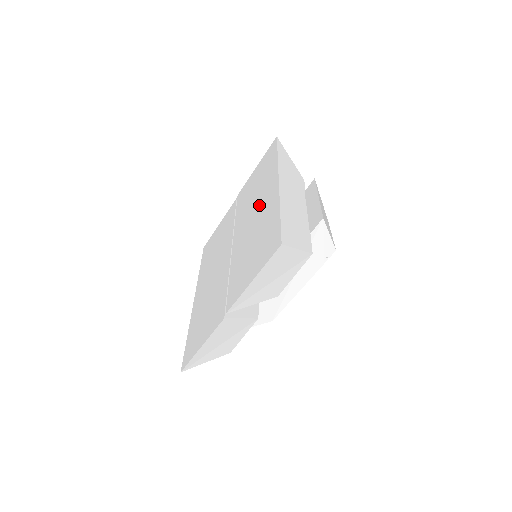
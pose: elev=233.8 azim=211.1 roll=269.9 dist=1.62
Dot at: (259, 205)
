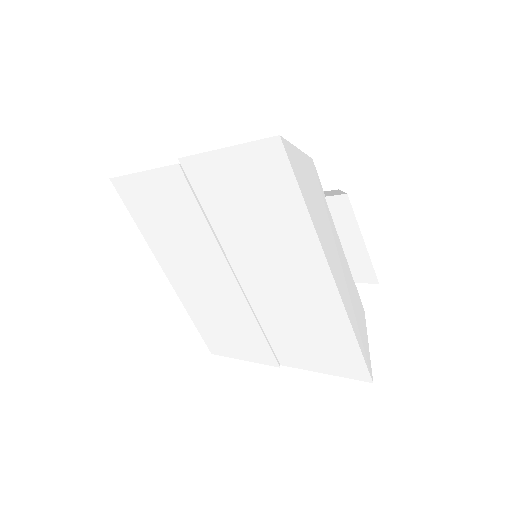
Dot at: (289, 273)
